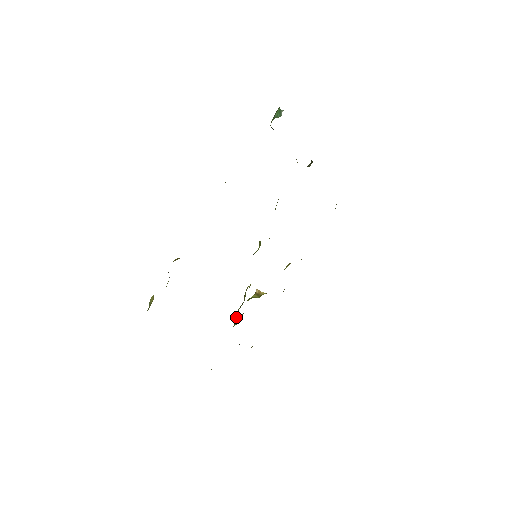
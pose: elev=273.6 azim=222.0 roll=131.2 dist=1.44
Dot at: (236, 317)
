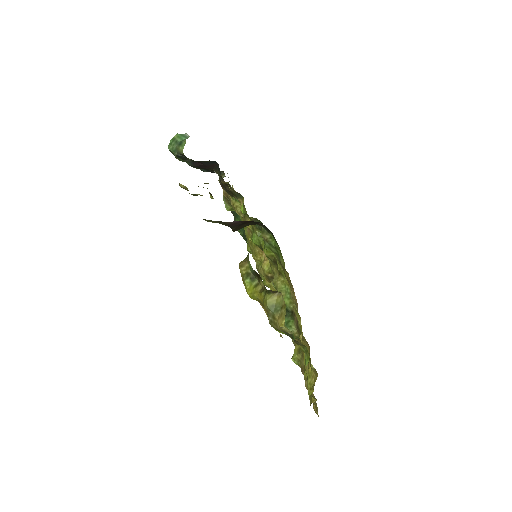
Dot at: occluded
